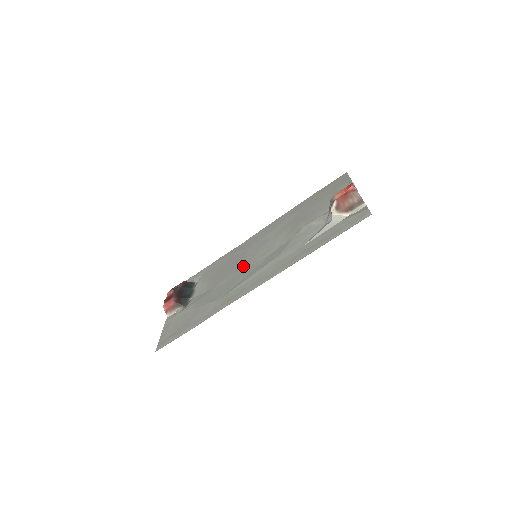
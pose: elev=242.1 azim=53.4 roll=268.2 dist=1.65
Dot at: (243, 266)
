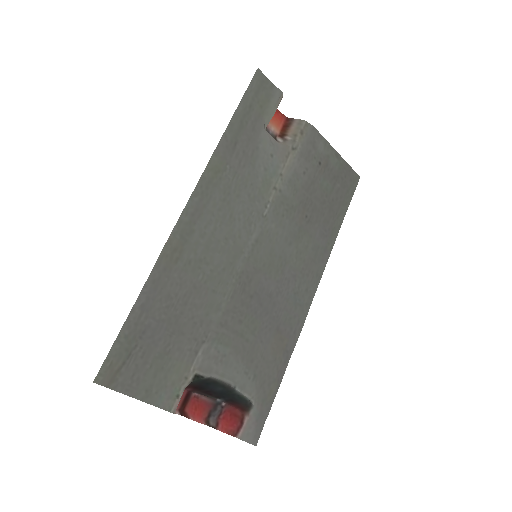
Dot at: (246, 276)
